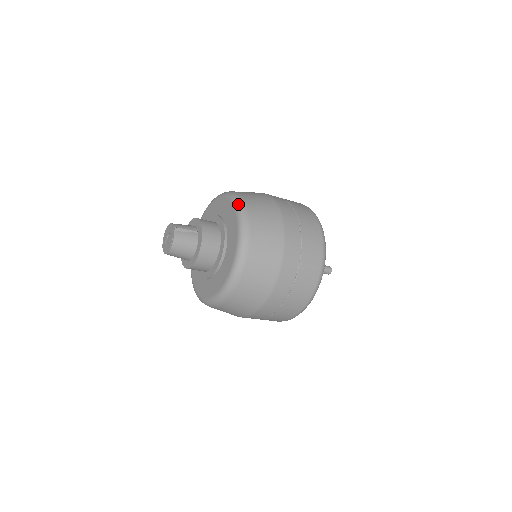
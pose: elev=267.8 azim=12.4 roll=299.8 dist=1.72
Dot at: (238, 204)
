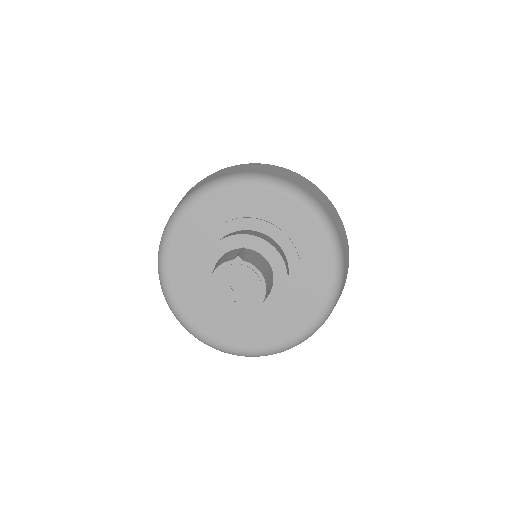
Dot at: (234, 178)
